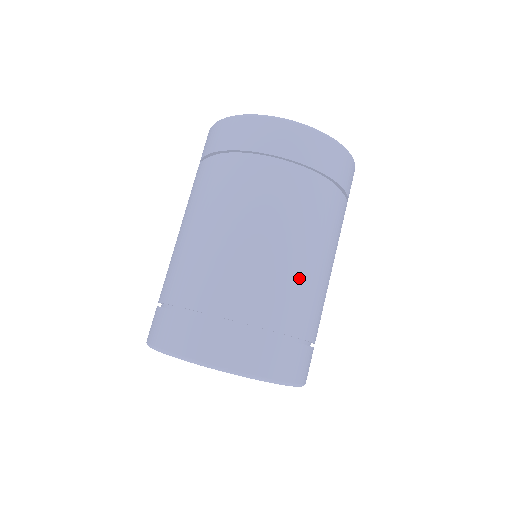
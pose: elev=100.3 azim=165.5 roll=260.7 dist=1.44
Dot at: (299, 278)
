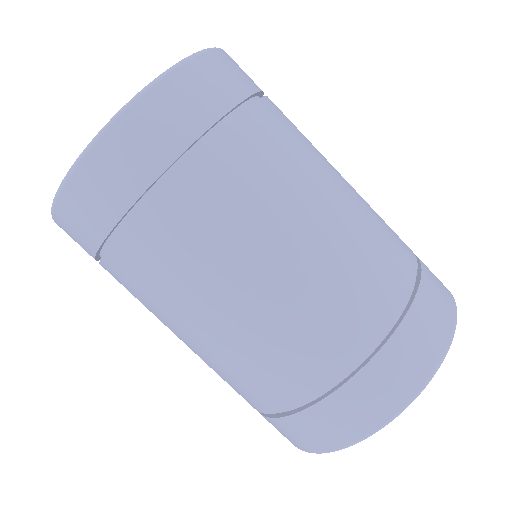
Dot at: (366, 206)
